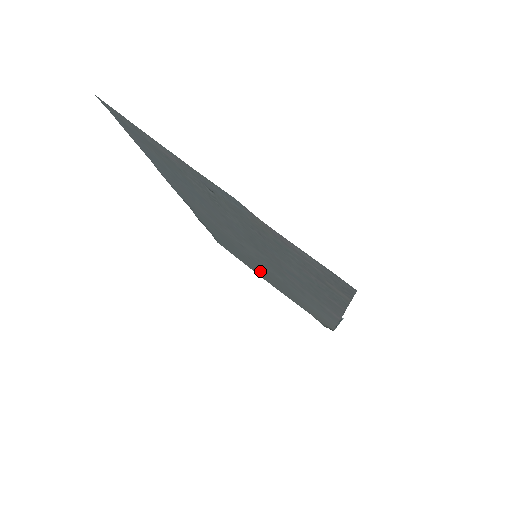
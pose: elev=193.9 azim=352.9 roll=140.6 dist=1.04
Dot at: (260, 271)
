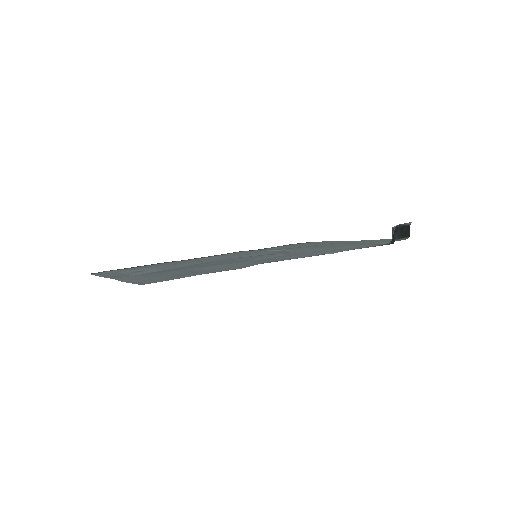
Dot at: occluded
